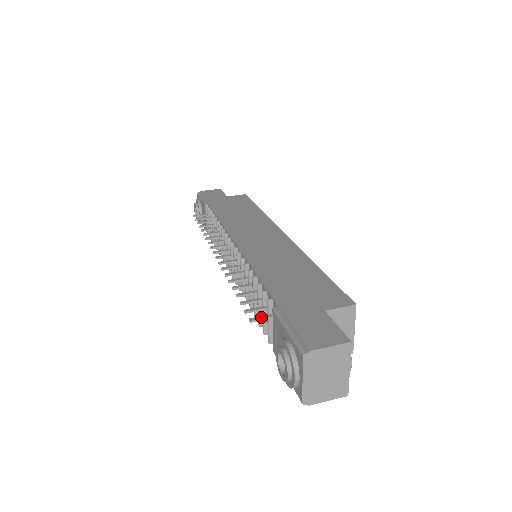
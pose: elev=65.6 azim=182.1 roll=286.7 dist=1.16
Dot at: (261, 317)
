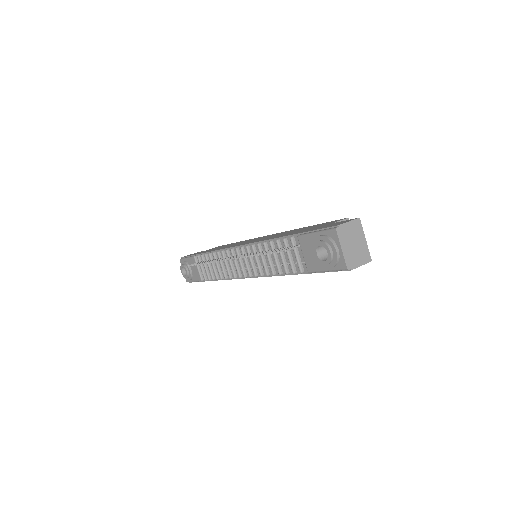
Dot at: (291, 247)
